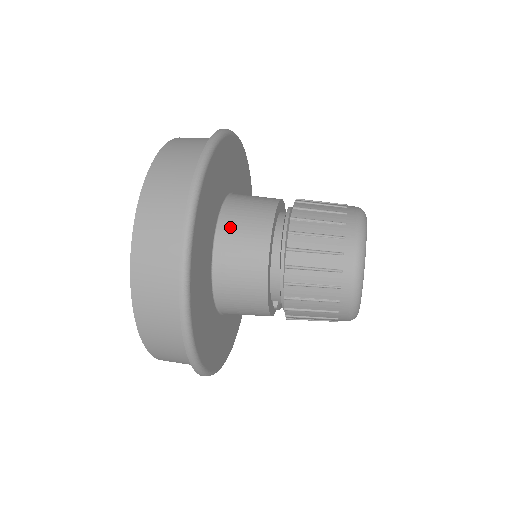
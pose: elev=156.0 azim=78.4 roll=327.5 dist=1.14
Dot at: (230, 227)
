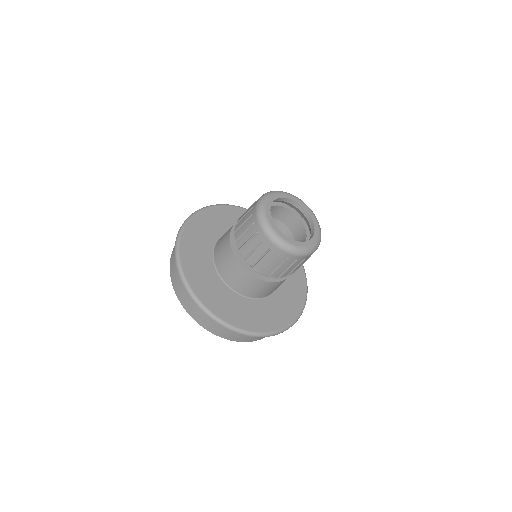
Dot at: (222, 236)
